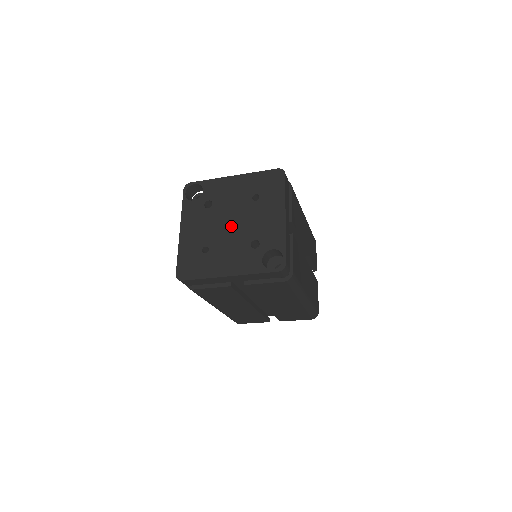
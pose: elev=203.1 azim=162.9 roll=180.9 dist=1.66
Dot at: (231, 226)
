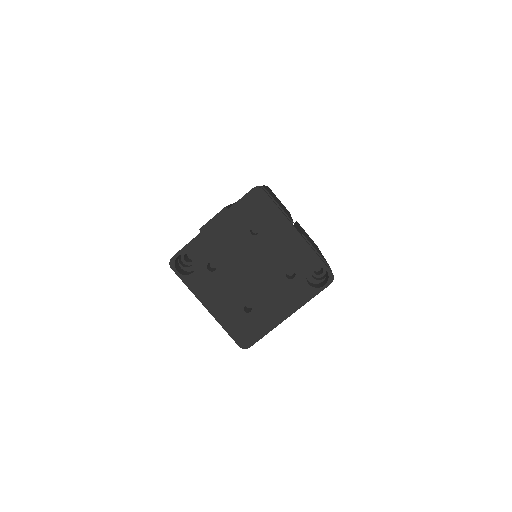
Dot at: (253, 273)
